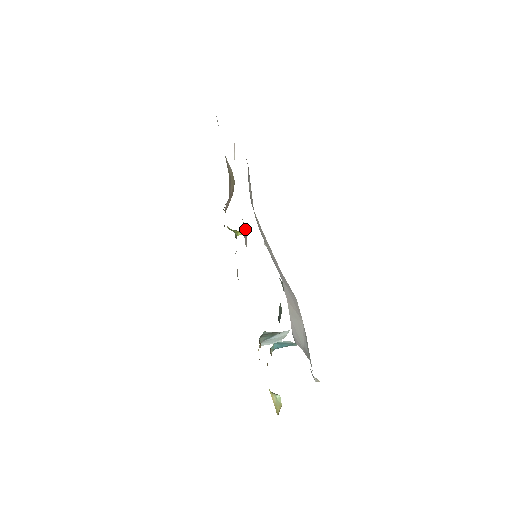
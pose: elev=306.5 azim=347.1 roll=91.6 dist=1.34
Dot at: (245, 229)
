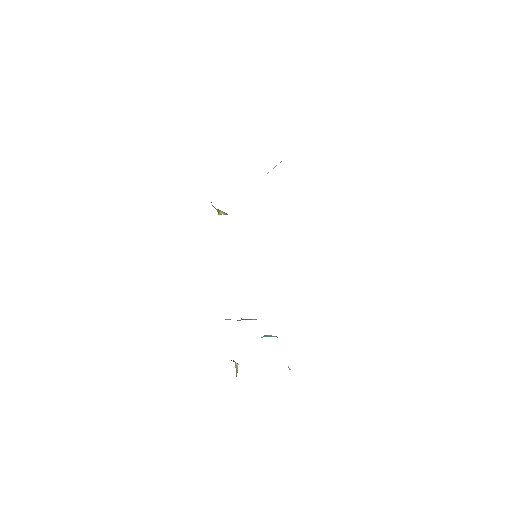
Dot at: occluded
